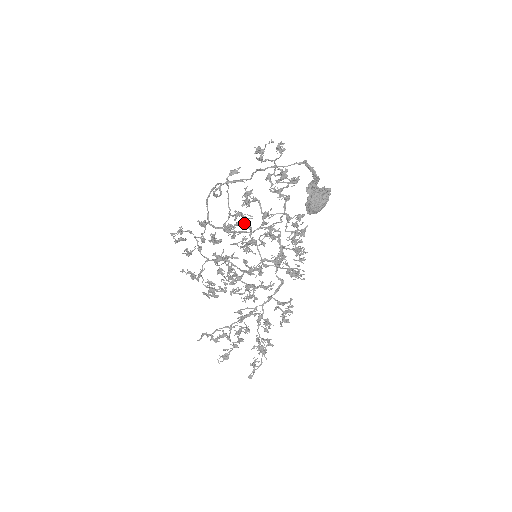
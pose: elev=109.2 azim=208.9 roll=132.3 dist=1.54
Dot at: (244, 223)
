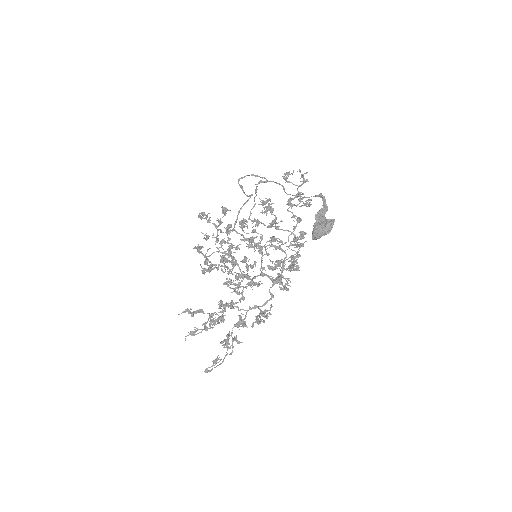
Dot at: (256, 224)
